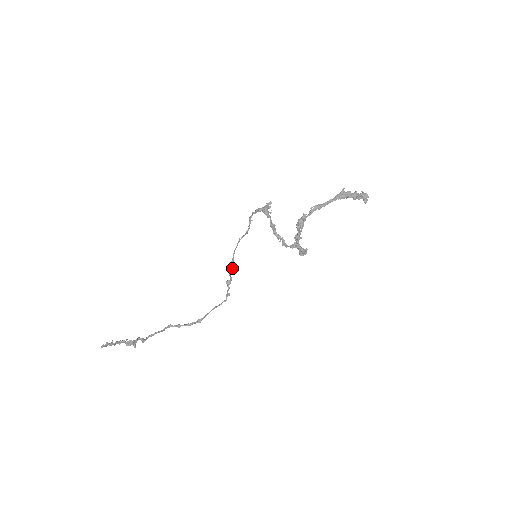
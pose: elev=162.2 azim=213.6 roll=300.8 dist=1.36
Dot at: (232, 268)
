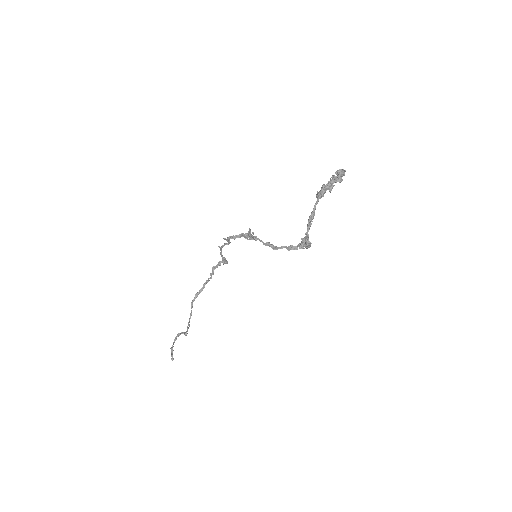
Dot at: (226, 261)
